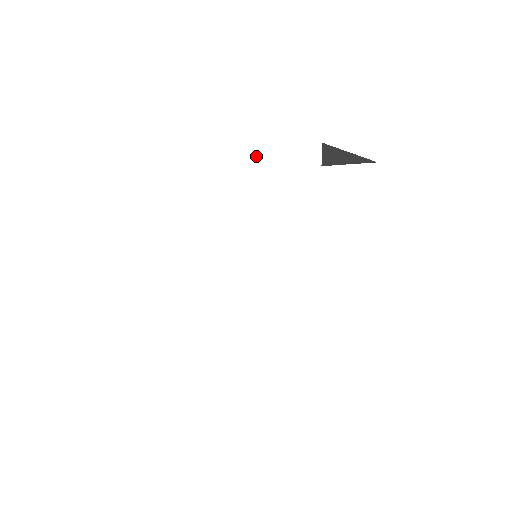
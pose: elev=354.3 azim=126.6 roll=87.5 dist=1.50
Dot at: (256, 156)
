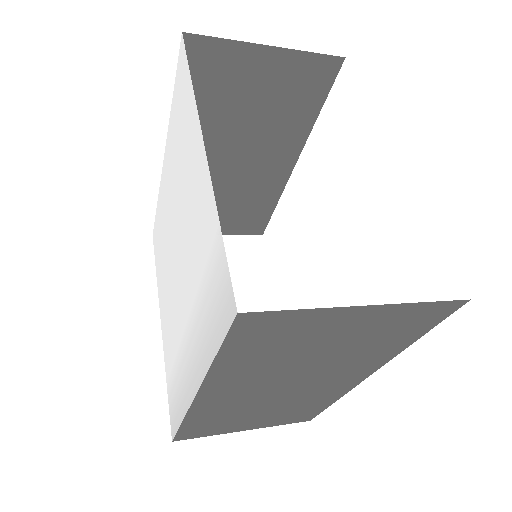
Dot at: (170, 121)
